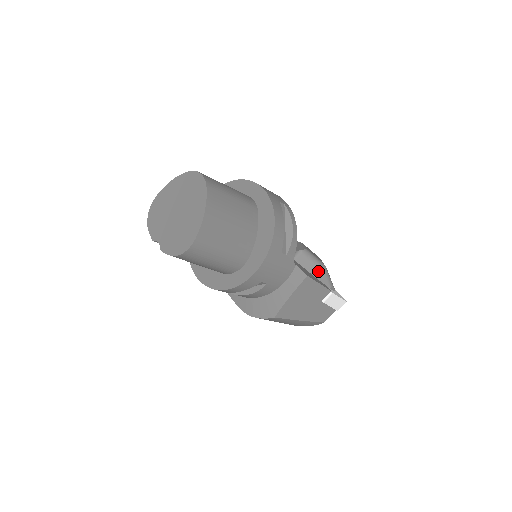
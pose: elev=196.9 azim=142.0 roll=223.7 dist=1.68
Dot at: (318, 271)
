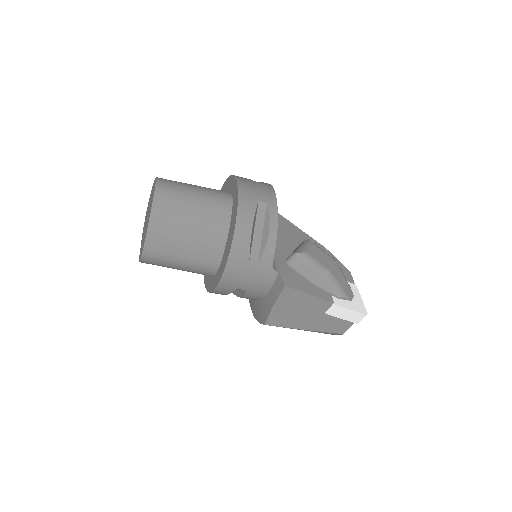
Dot at: (317, 278)
